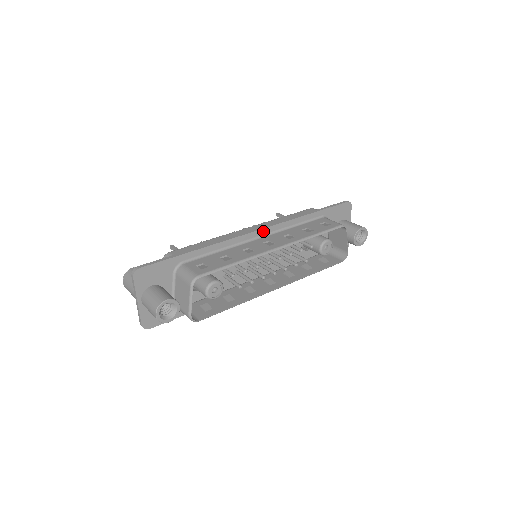
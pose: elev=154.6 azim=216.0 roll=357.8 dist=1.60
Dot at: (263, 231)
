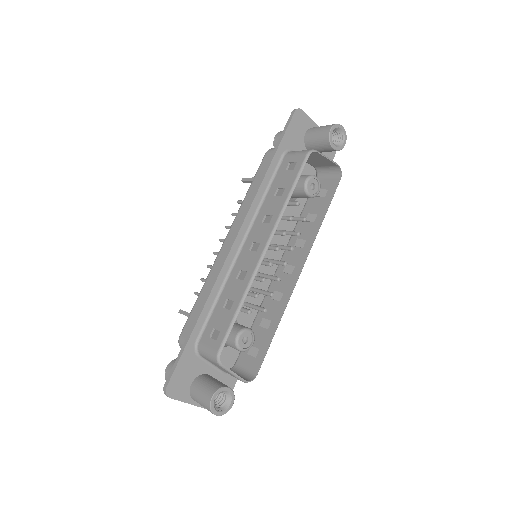
Dot at: (240, 236)
